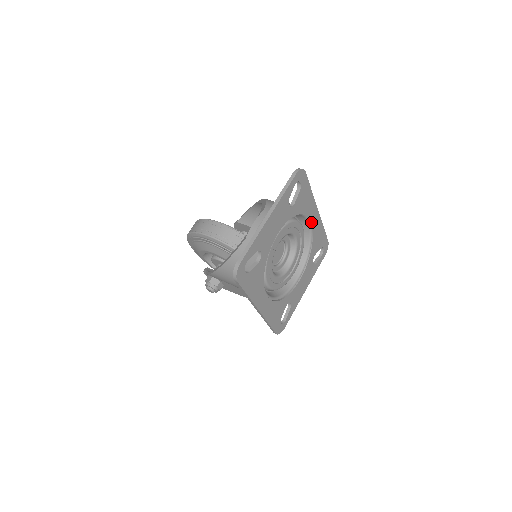
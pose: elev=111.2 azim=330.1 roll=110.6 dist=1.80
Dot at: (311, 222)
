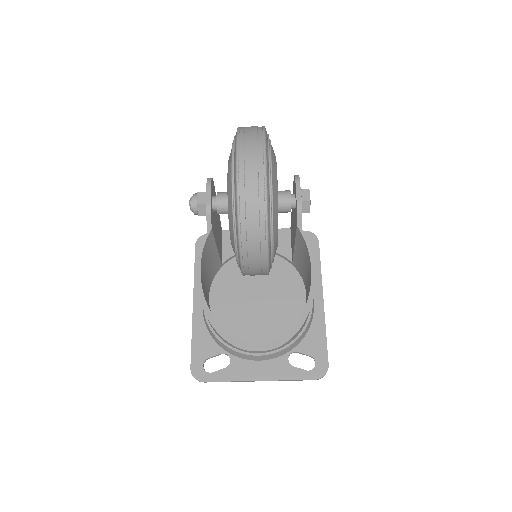
Dot at: occluded
